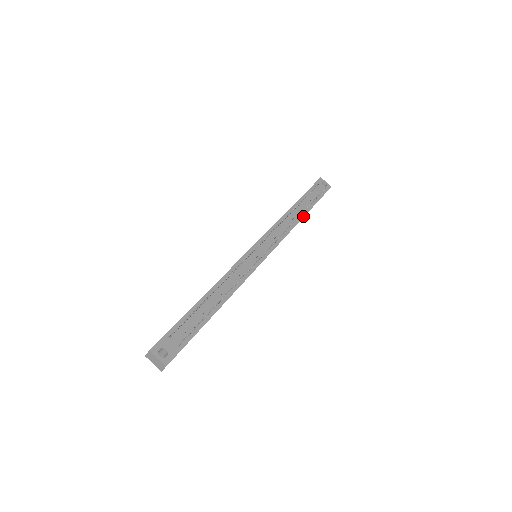
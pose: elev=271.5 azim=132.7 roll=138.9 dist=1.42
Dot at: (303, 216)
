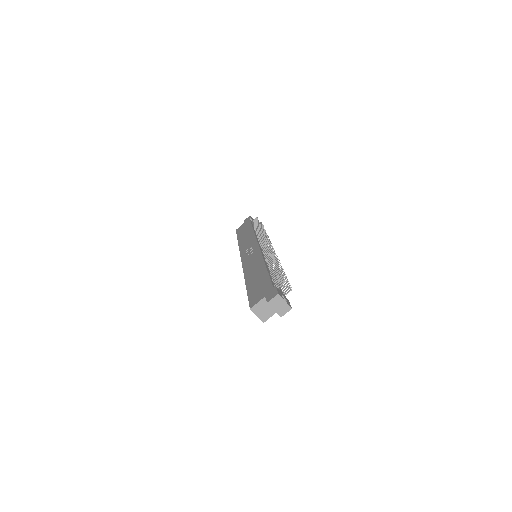
Dot at: occluded
